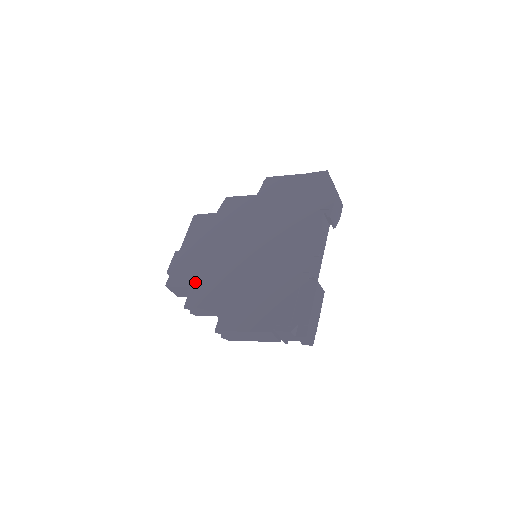
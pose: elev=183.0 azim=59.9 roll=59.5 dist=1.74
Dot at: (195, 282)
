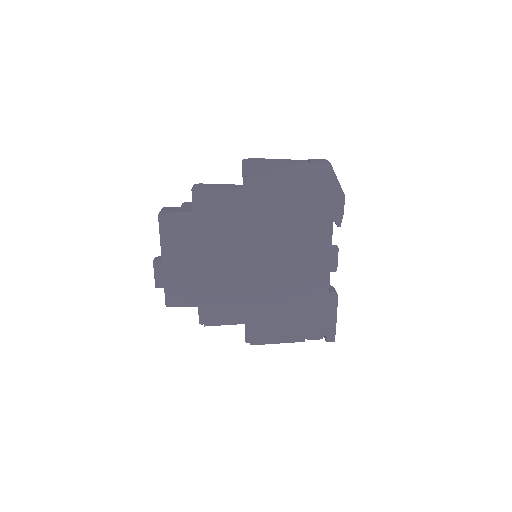
Dot at: (204, 301)
